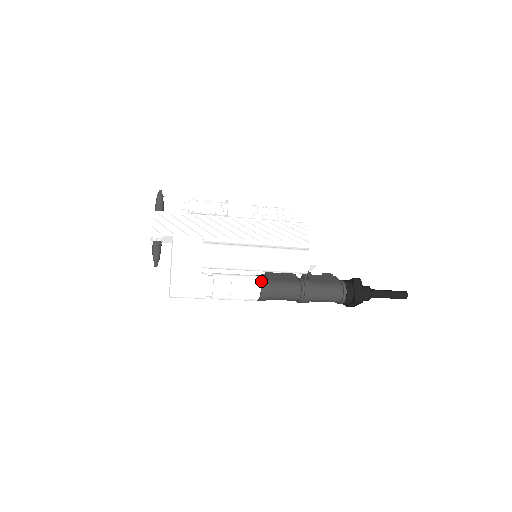
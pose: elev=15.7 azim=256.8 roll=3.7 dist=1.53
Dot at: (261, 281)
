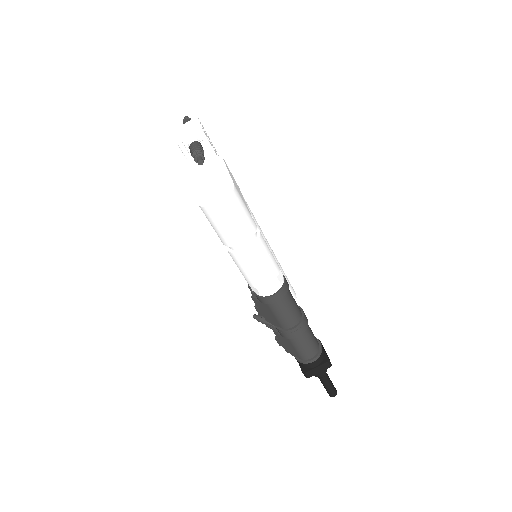
Dot at: occluded
